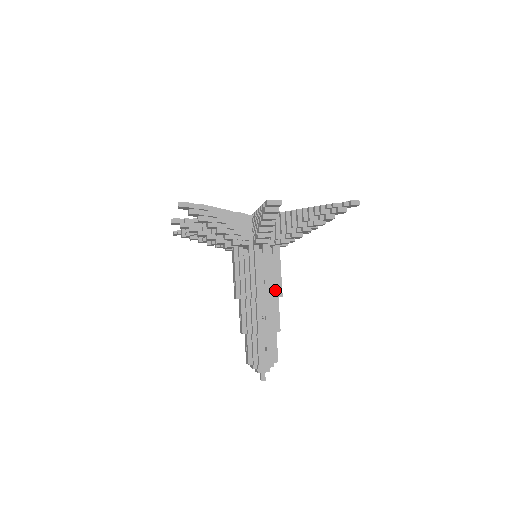
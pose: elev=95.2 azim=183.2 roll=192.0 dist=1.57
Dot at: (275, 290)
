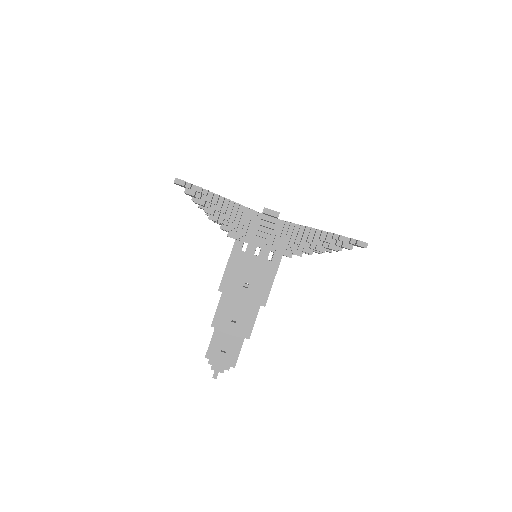
Dot at: (258, 298)
